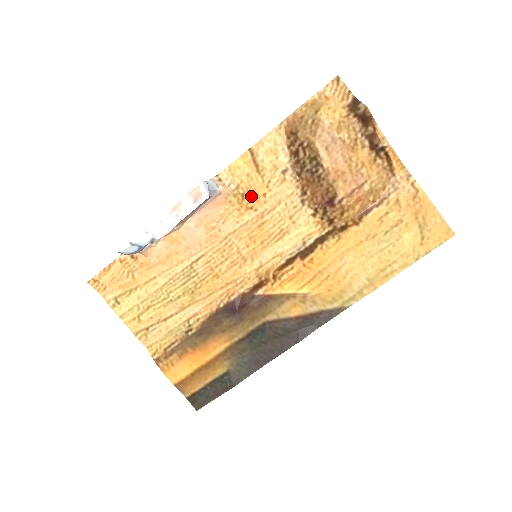
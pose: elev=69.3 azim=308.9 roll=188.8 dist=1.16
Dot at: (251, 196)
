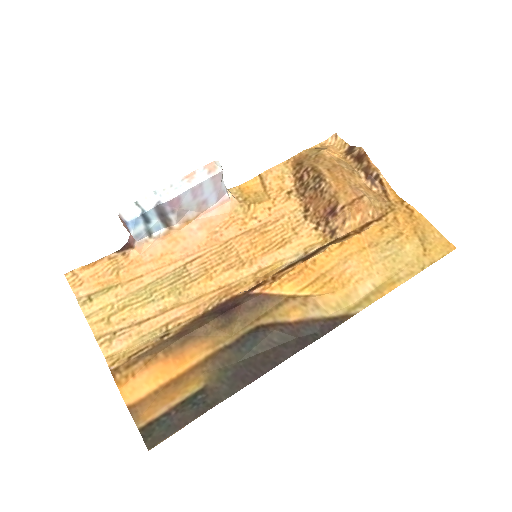
Dot at: (257, 207)
